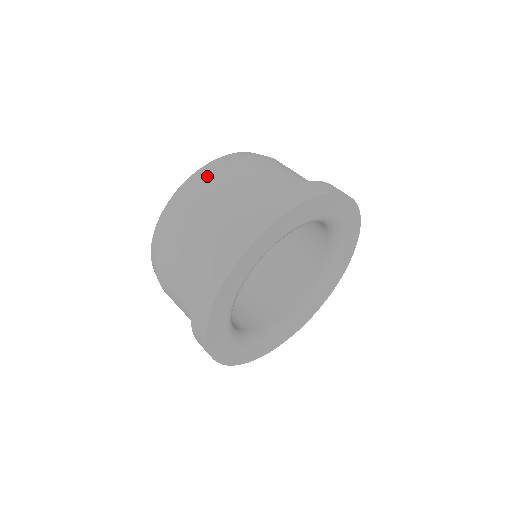
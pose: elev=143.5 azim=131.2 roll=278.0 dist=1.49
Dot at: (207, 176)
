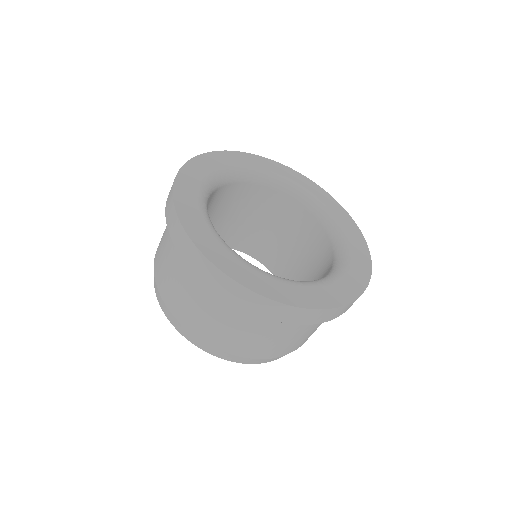
Dot at: occluded
